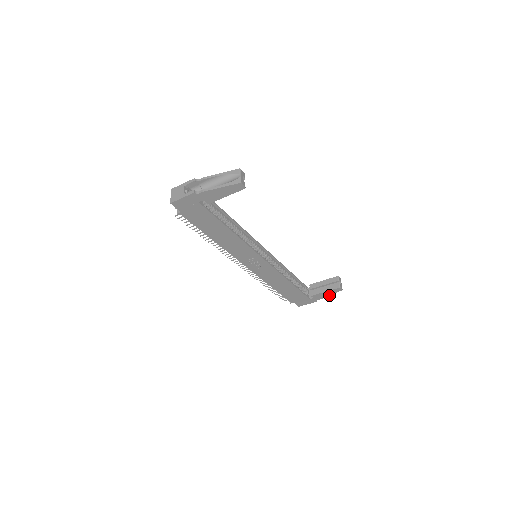
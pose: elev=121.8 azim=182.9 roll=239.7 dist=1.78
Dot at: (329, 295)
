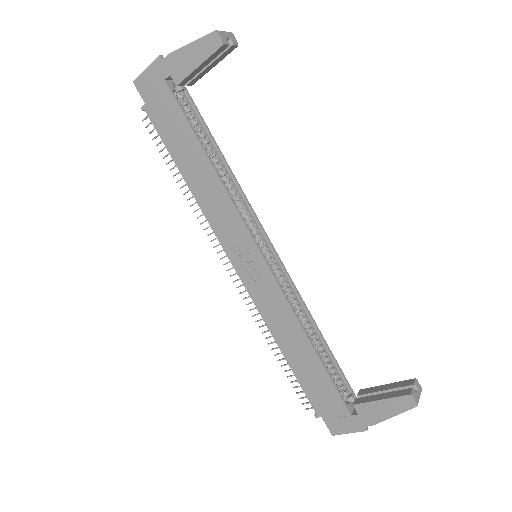
Dot at: (390, 416)
